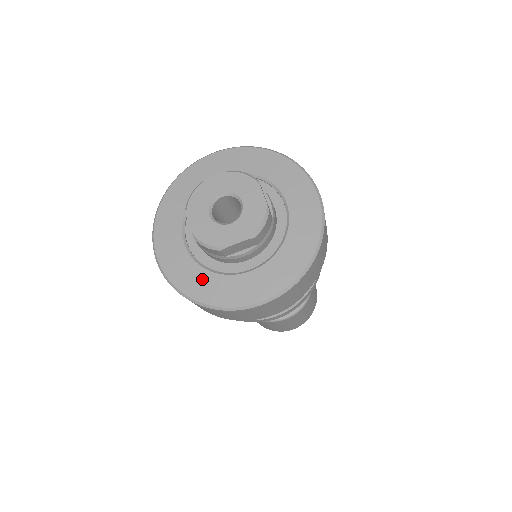
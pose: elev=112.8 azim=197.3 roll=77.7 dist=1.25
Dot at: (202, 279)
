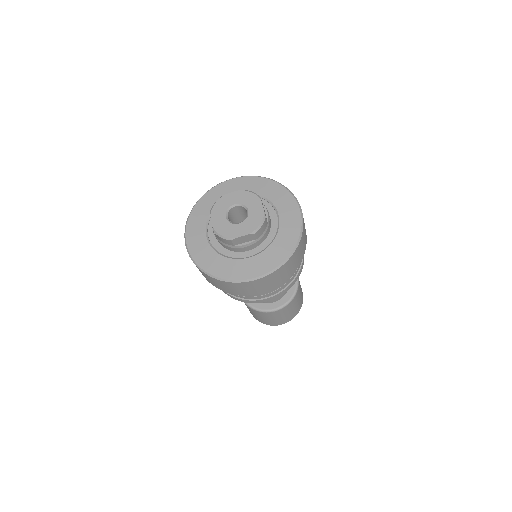
Dot at: (216, 261)
